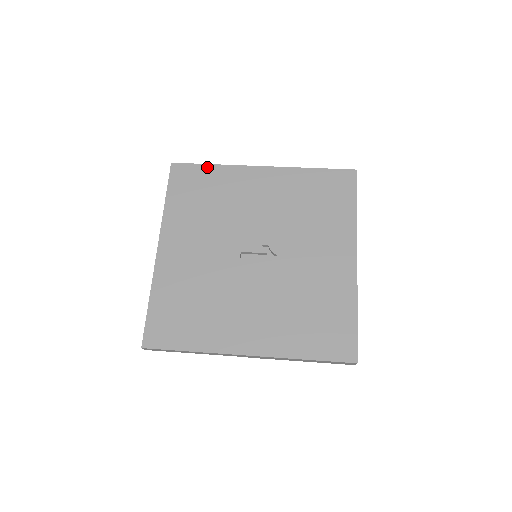
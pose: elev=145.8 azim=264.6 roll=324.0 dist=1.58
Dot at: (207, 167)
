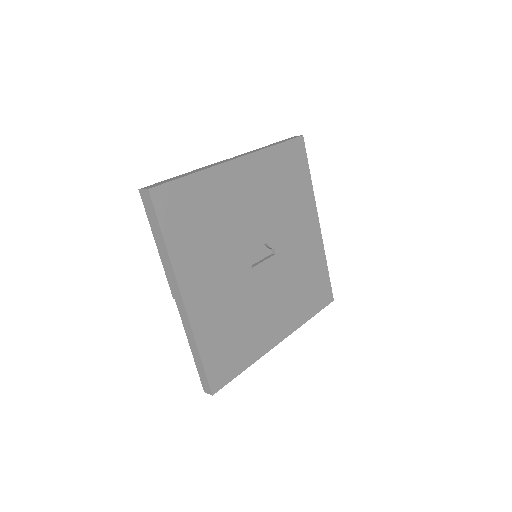
Dot at: (189, 180)
